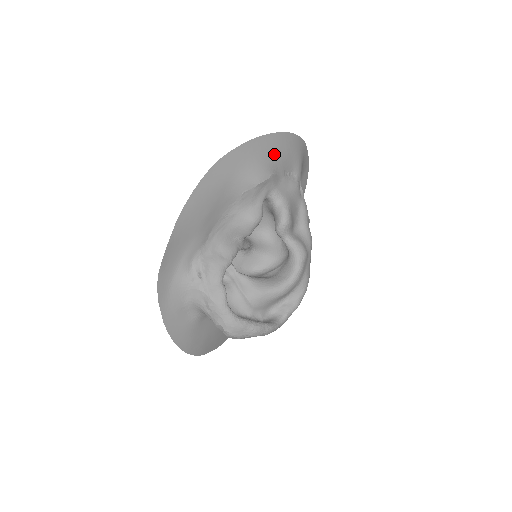
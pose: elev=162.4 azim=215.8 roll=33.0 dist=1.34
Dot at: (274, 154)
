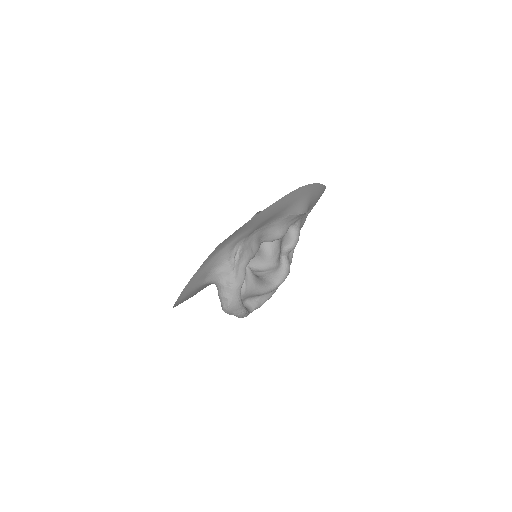
Dot at: (314, 198)
